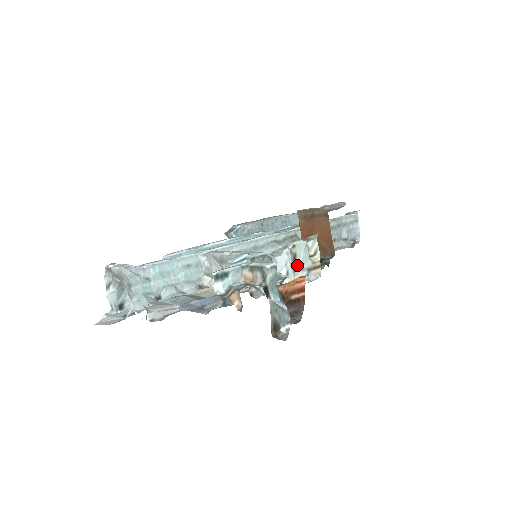
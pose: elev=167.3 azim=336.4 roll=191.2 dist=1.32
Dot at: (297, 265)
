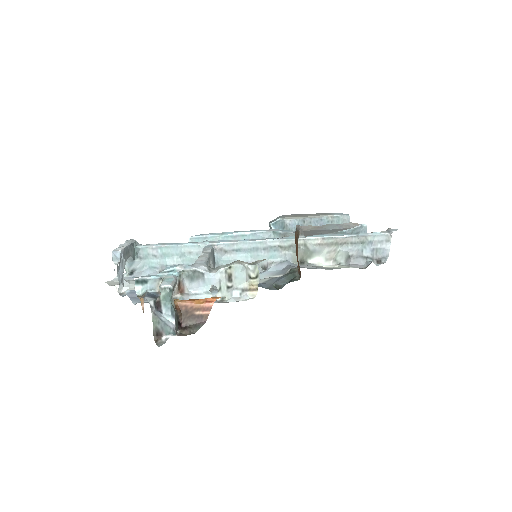
Dot at: (232, 284)
